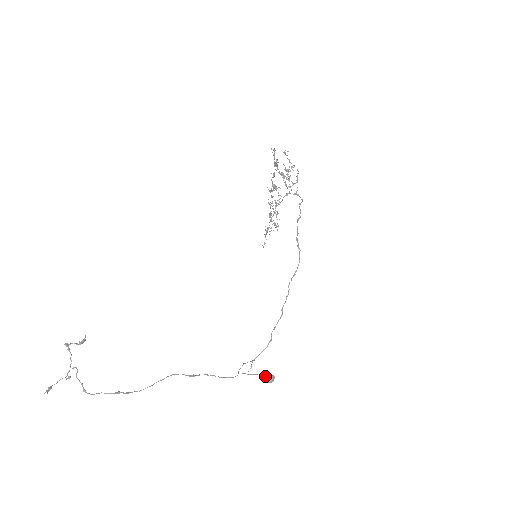
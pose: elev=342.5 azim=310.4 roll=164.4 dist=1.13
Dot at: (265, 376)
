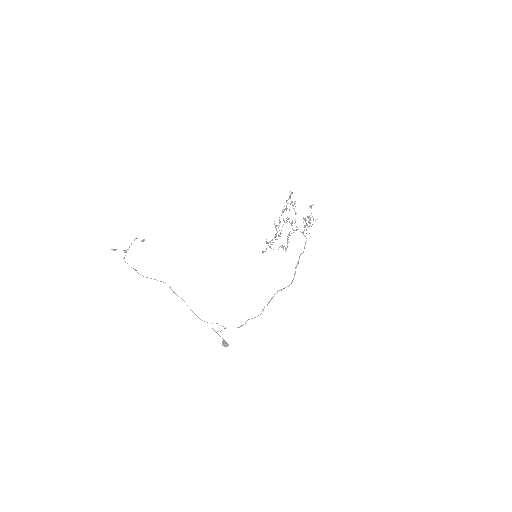
Dot at: (223, 340)
